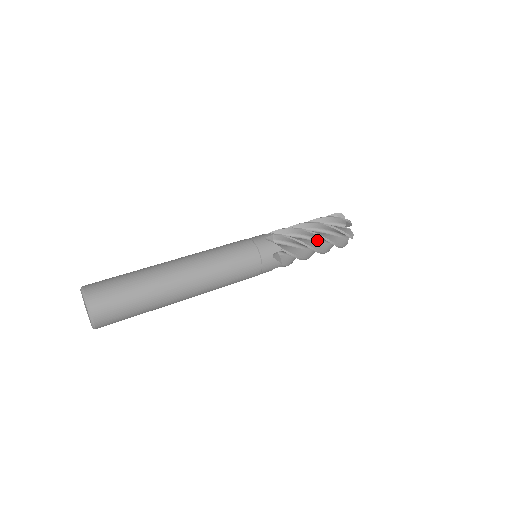
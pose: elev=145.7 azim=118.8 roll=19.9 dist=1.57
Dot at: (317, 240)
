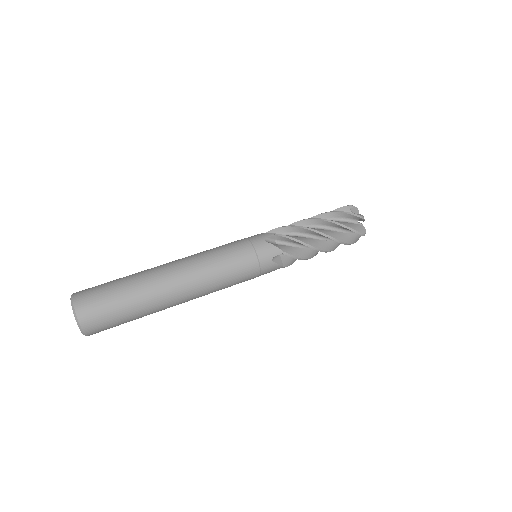
Dot at: occluded
